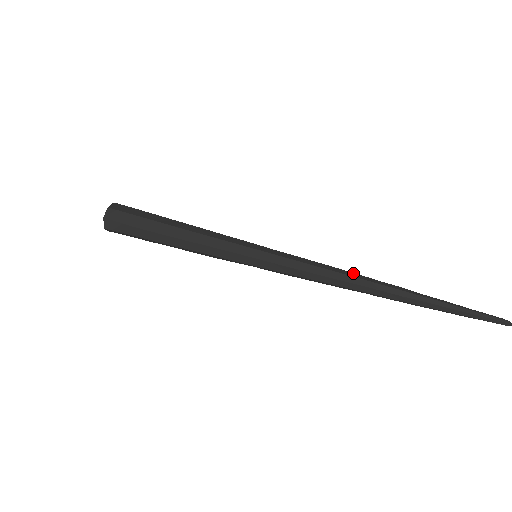
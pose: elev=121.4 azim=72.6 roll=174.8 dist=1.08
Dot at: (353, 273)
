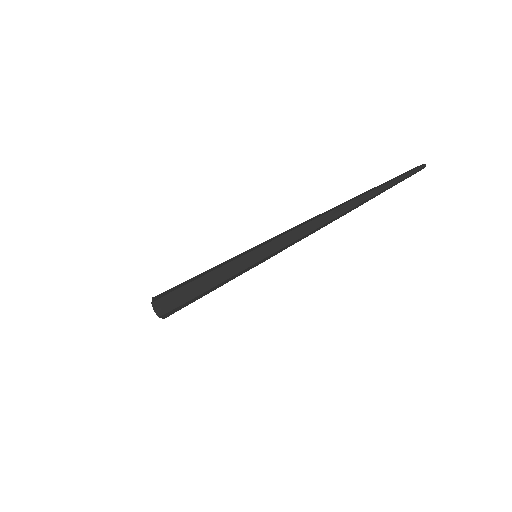
Dot at: (317, 218)
